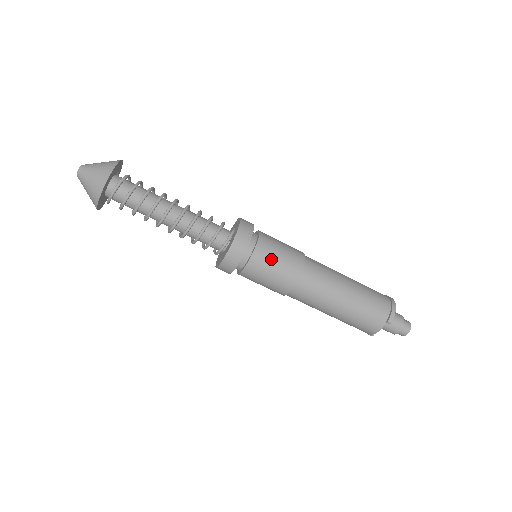
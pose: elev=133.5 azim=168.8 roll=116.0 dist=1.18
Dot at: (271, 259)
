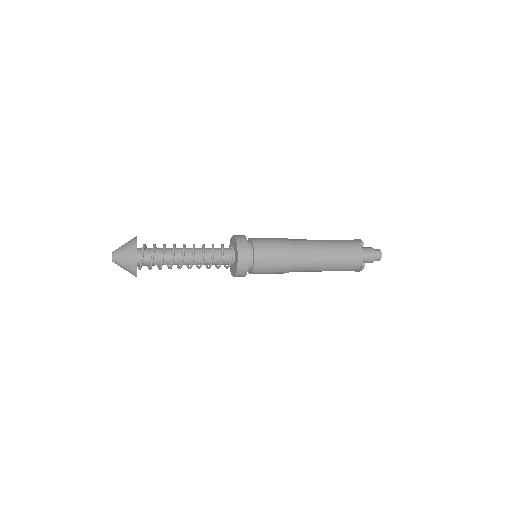
Dot at: (265, 240)
